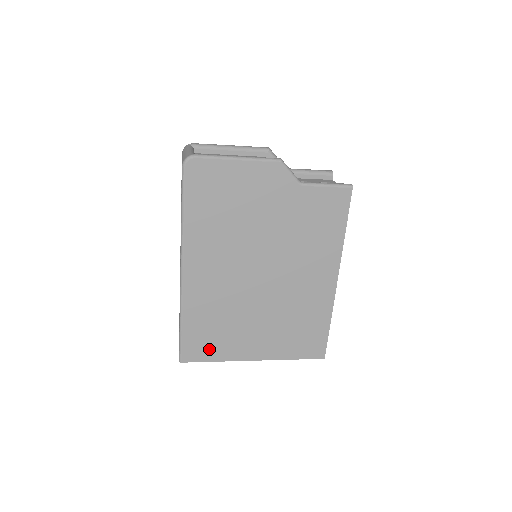
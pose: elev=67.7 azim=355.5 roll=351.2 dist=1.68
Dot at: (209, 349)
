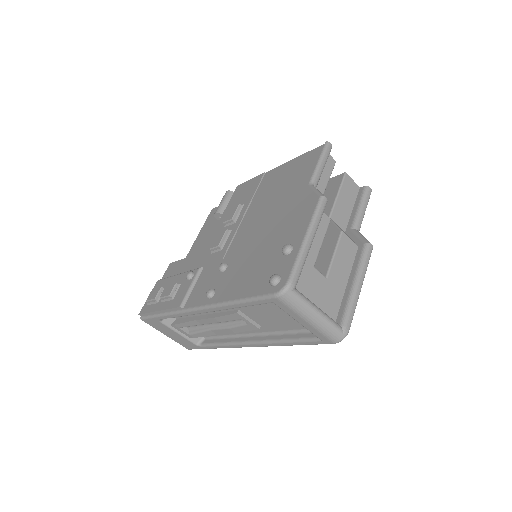
Dot at: occluded
